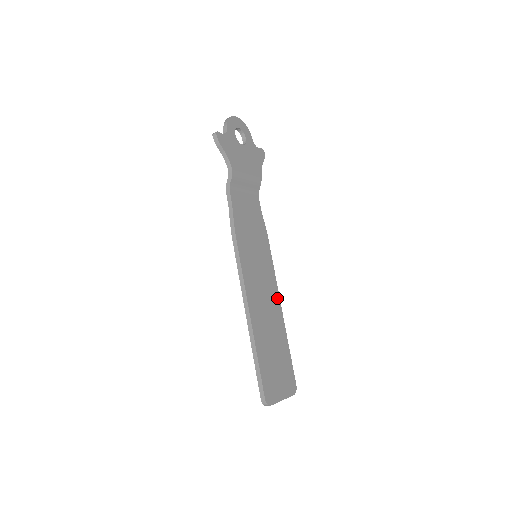
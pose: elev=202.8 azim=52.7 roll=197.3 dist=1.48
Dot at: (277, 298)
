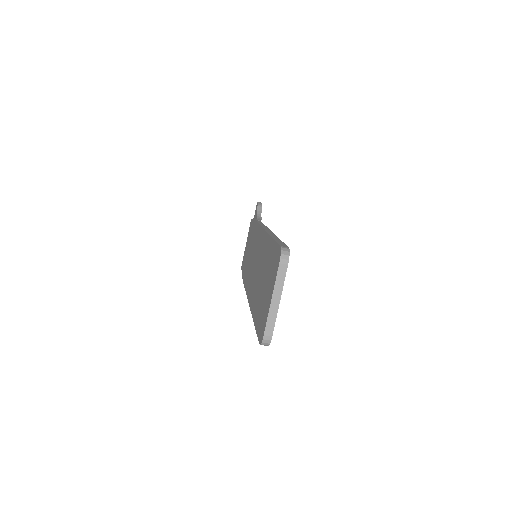
Dot at: occluded
